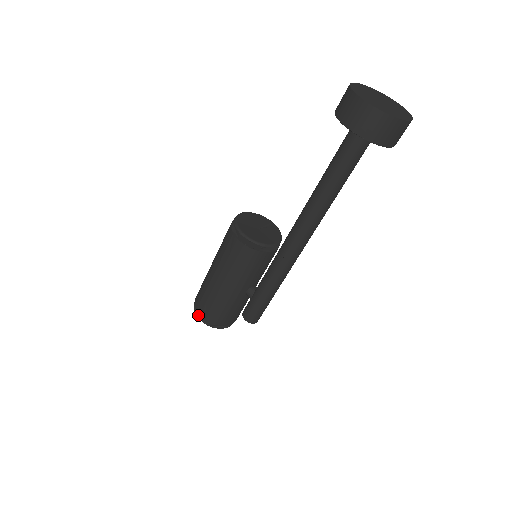
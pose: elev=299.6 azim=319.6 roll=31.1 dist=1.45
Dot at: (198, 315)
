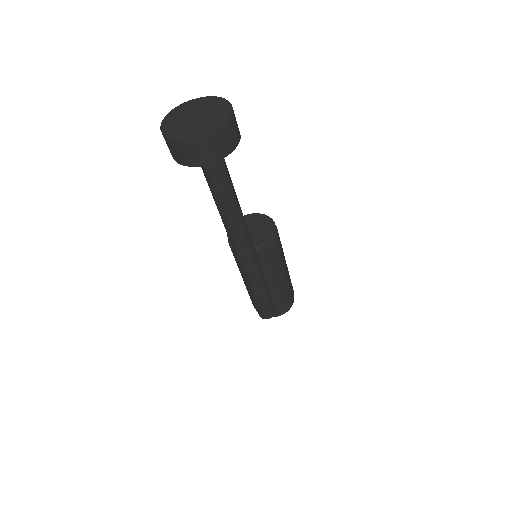
Dot at: occluded
